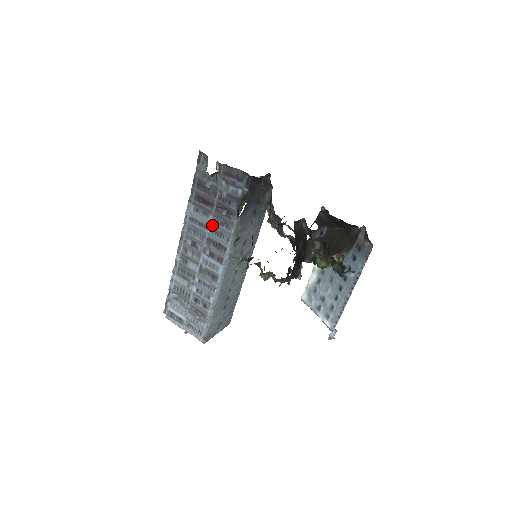
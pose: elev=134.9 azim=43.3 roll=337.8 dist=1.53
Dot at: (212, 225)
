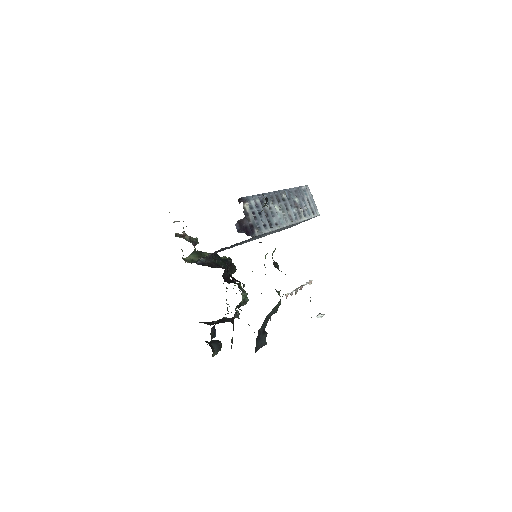
Dot at: occluded
